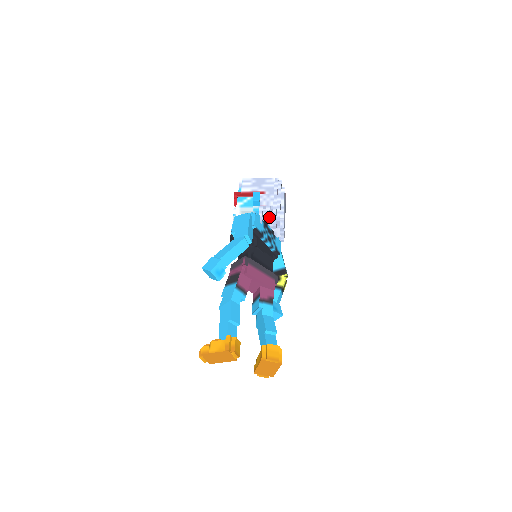
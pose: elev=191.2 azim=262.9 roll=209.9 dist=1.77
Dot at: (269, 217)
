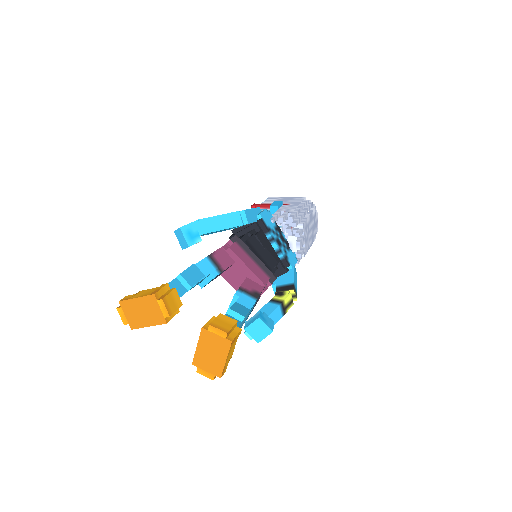
Dot at: occluded
